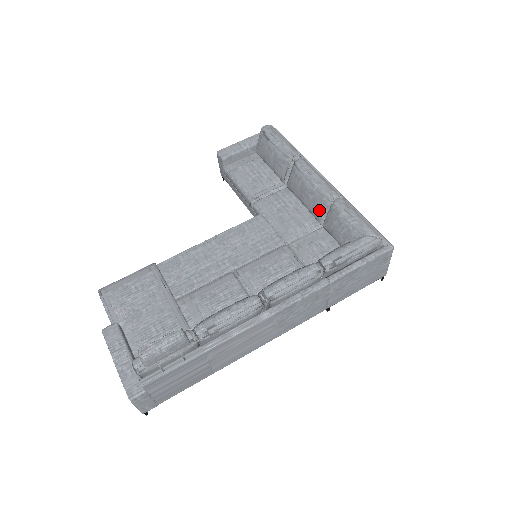
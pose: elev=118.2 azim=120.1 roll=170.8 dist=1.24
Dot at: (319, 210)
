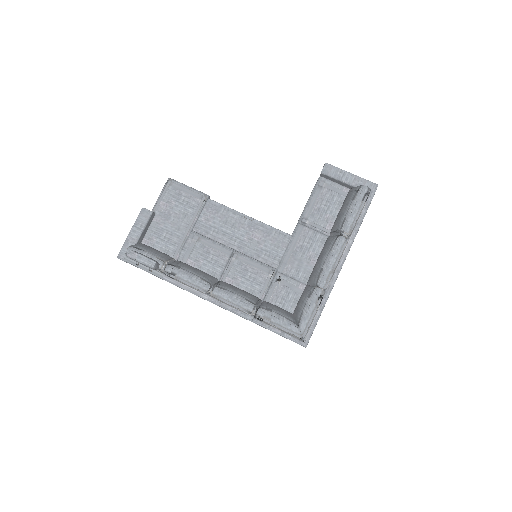
Dot at: (312, 278)
